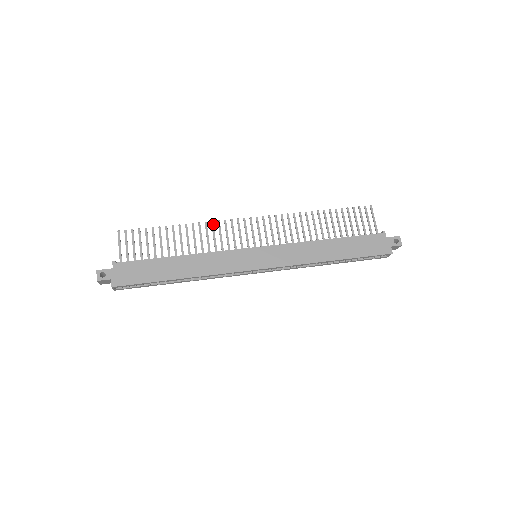
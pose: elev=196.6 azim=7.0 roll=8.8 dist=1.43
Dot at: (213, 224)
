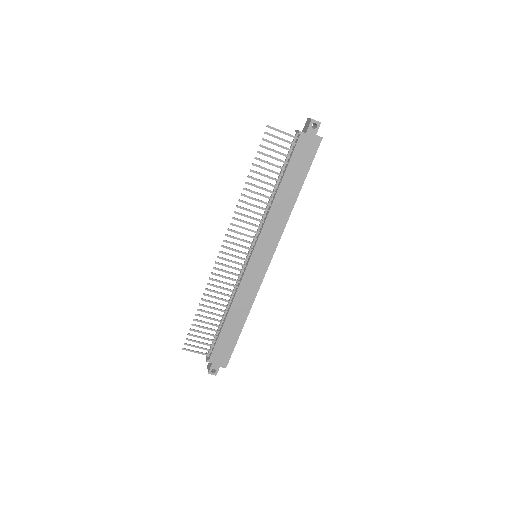
Dot at: (212, 279)
